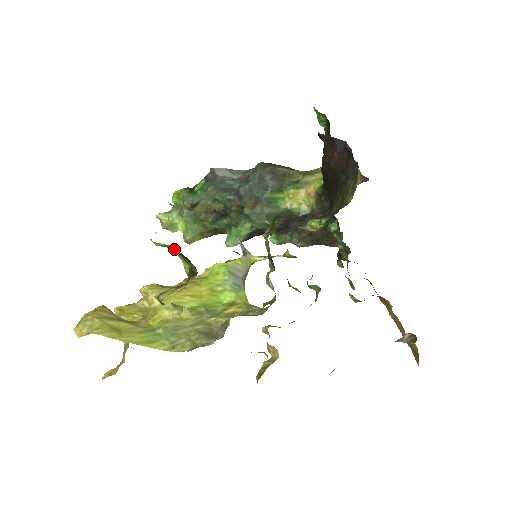
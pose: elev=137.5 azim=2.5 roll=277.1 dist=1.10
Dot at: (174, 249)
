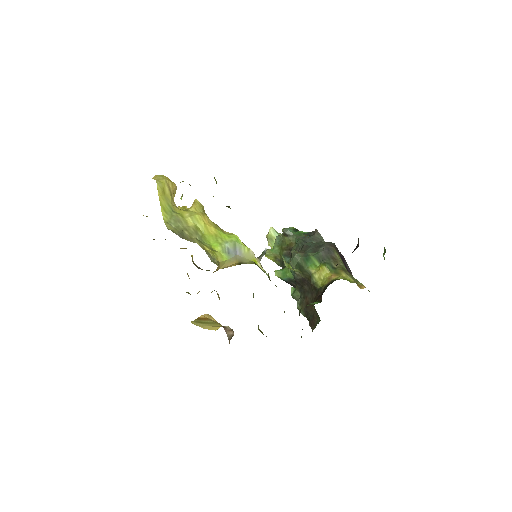
Dot at: occluded
